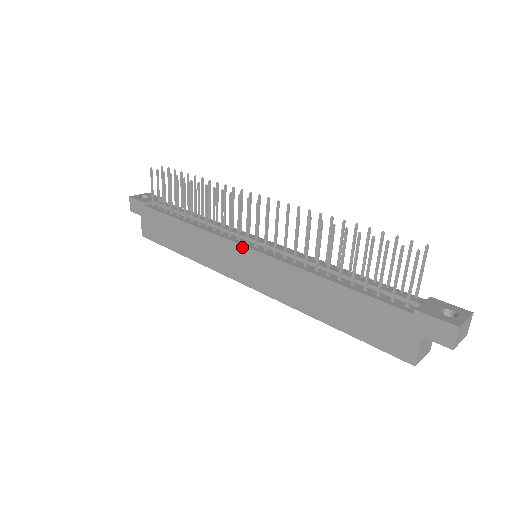
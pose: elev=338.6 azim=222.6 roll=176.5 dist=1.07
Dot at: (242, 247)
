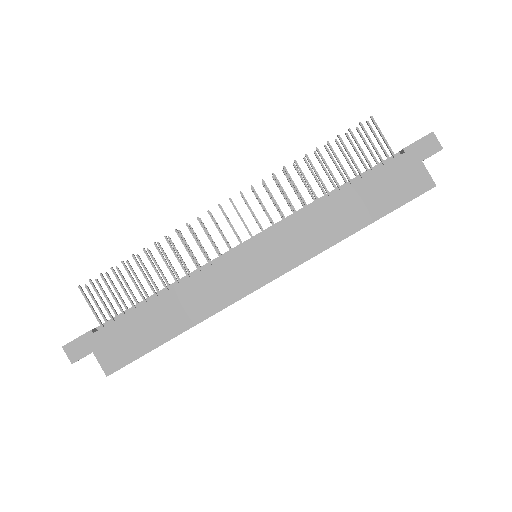
Dot at: (244, 248)
